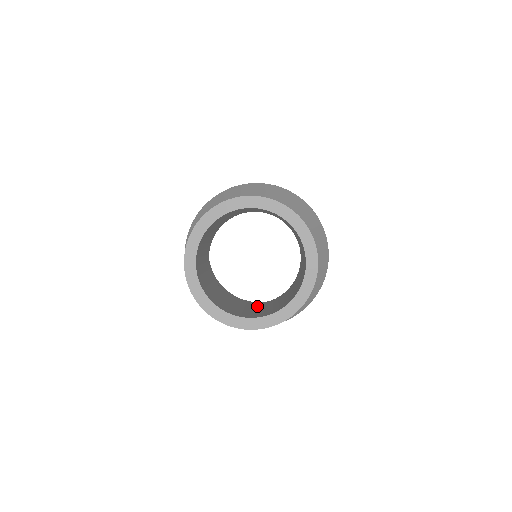
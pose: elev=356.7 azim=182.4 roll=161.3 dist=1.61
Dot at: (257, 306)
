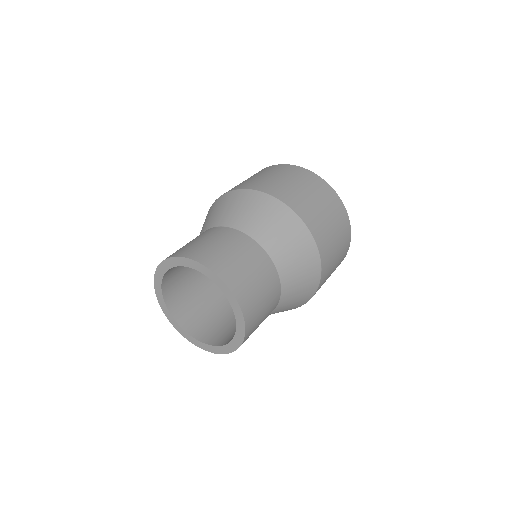
Dot at: (232, 312)
